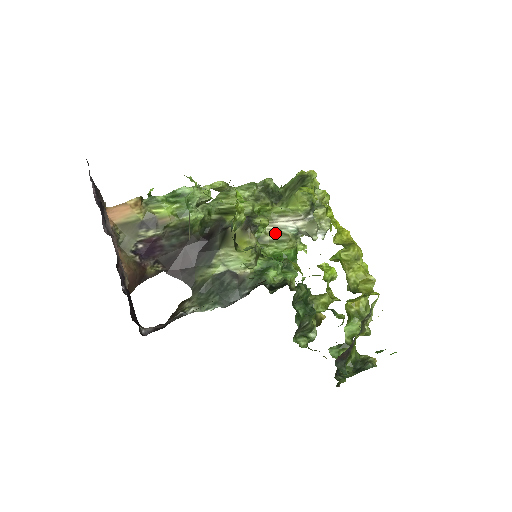
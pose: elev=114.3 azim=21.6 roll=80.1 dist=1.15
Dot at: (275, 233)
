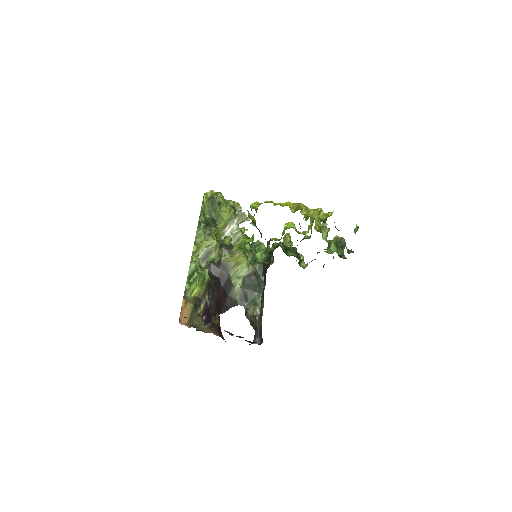
Dot at: (232, 238)
